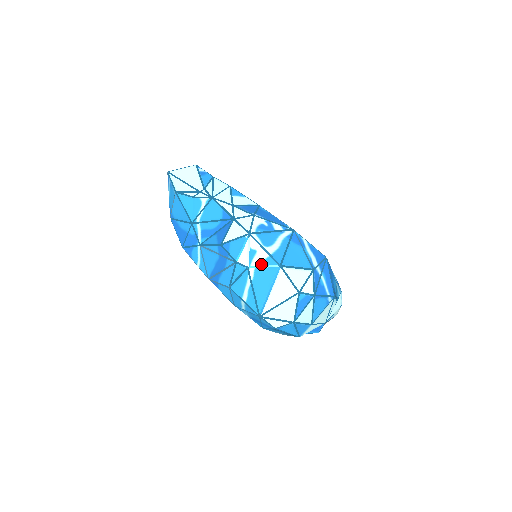
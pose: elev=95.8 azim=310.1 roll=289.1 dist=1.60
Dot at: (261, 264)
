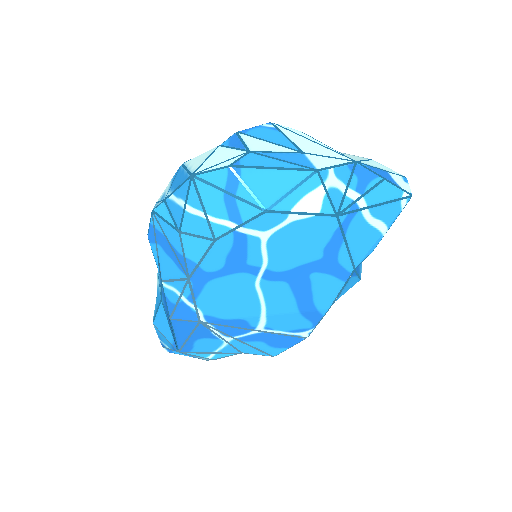
Dot at: (171, 185)
